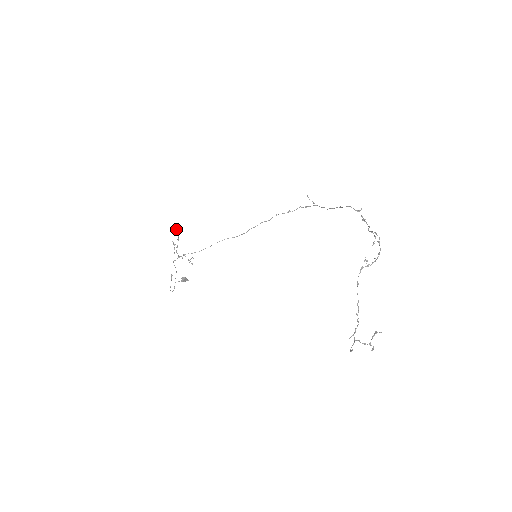
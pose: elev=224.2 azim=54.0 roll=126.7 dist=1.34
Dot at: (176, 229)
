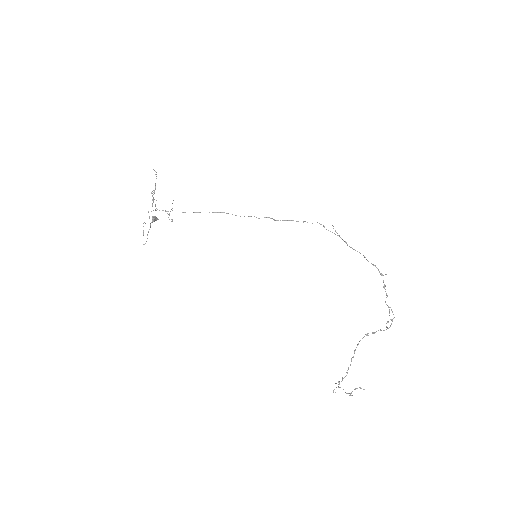
Dot at: occluded
